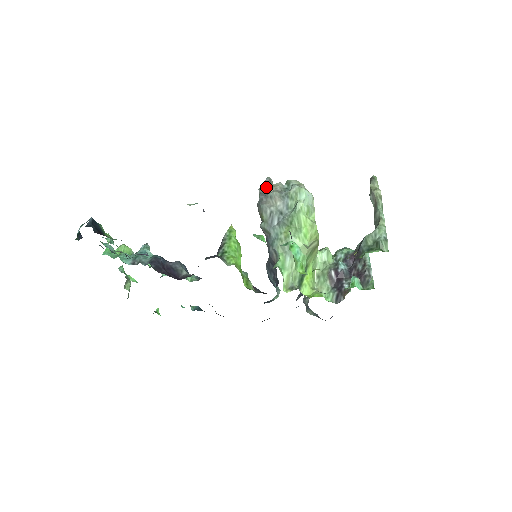
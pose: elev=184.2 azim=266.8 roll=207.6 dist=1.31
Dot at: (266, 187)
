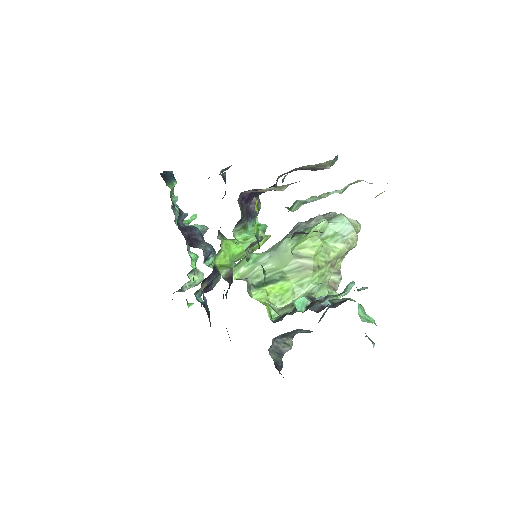
Dot at: occluded
